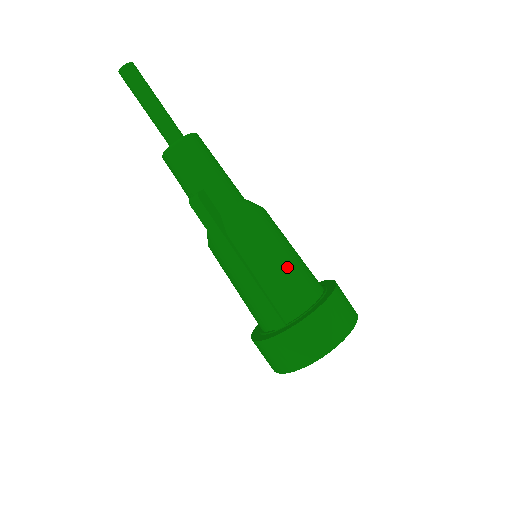
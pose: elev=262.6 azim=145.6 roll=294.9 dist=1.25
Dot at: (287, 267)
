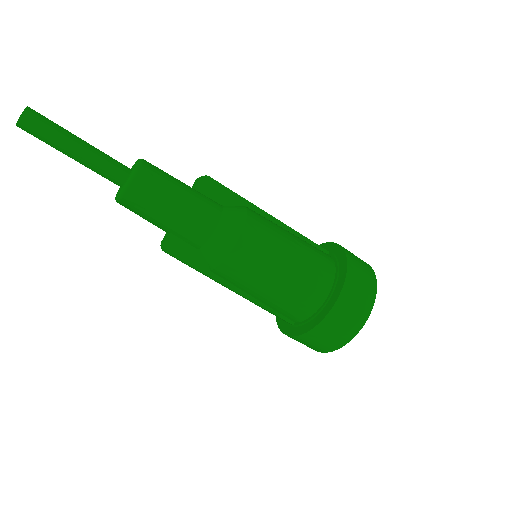
Dot at: (280, 288)
